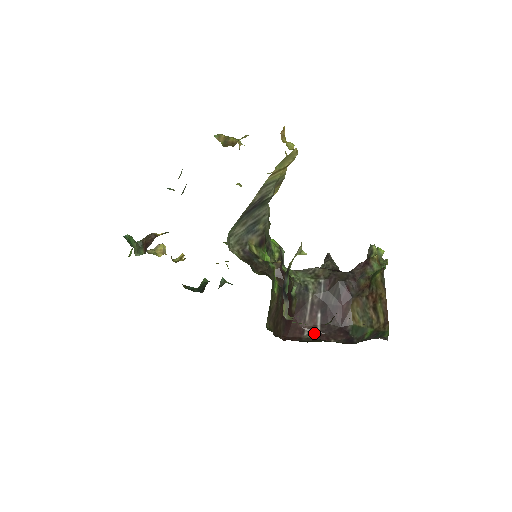
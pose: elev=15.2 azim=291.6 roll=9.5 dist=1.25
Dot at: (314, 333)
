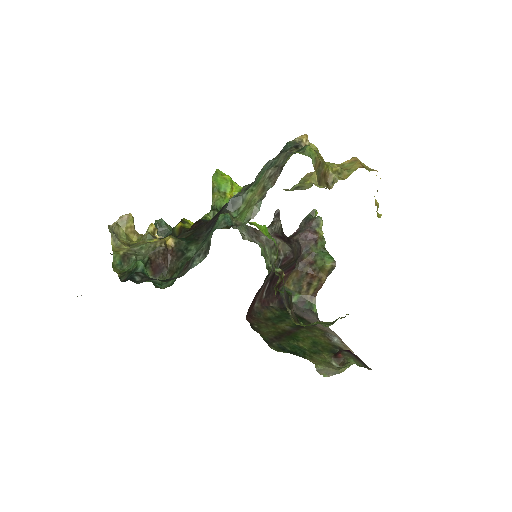
Dot at: (261, 300)
